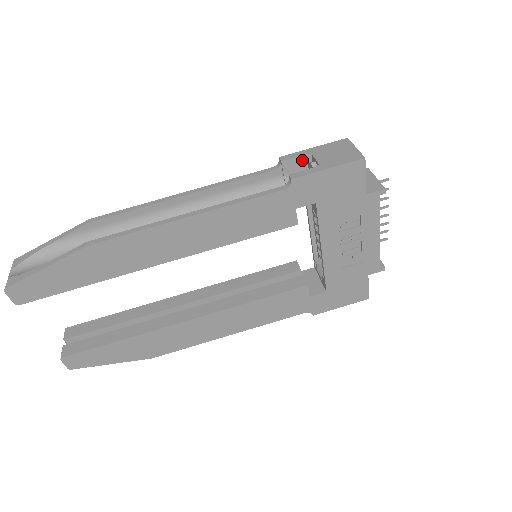
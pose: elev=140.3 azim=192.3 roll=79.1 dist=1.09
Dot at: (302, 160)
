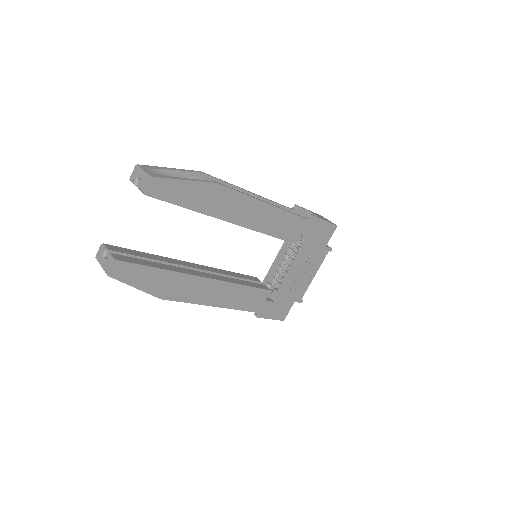
Dot at: (304, 212)
